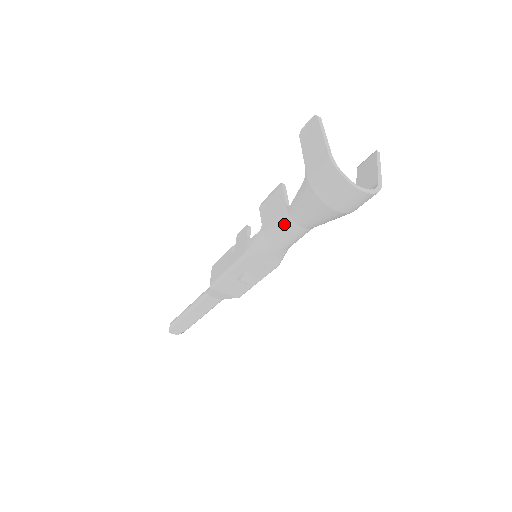
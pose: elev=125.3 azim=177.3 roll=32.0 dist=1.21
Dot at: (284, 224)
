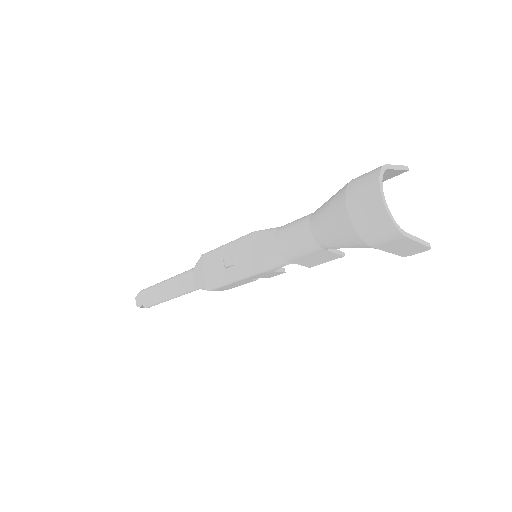
Dot at: (301, 220)
